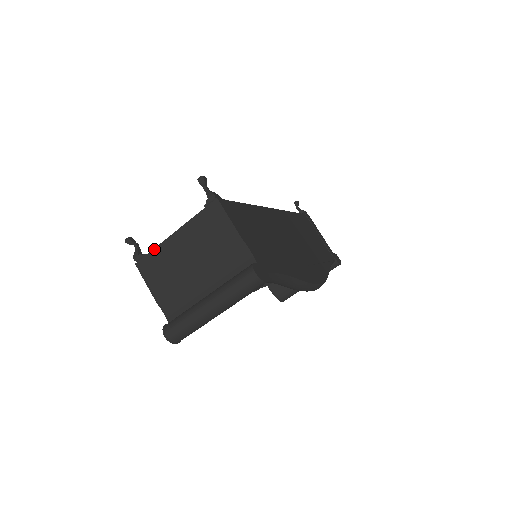
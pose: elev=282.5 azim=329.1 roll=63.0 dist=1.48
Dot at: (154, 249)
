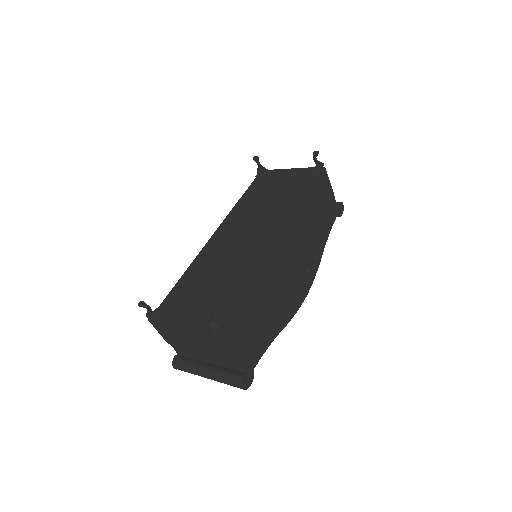
Dot at: (164, 323)
